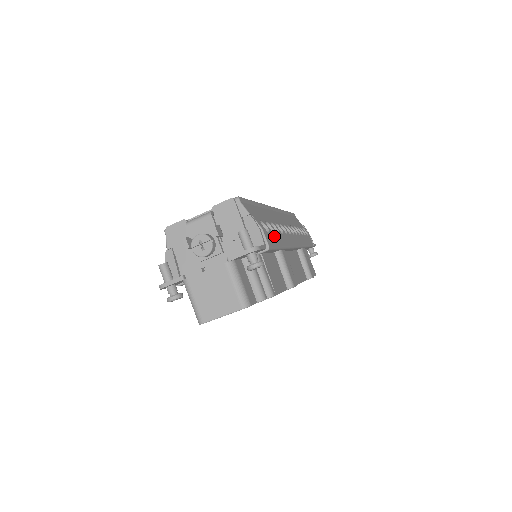
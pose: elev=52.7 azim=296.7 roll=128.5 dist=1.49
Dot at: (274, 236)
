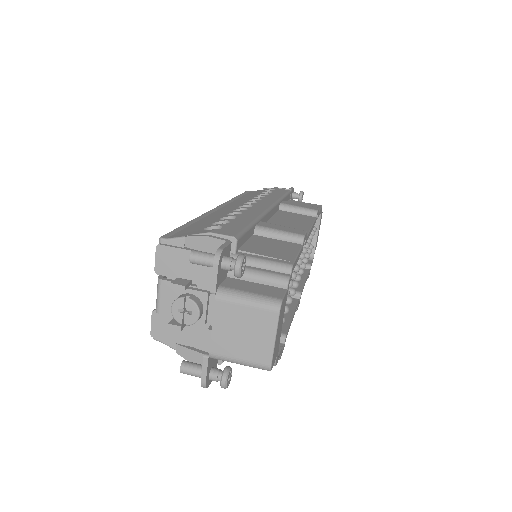
Dot at: (232, 224)
